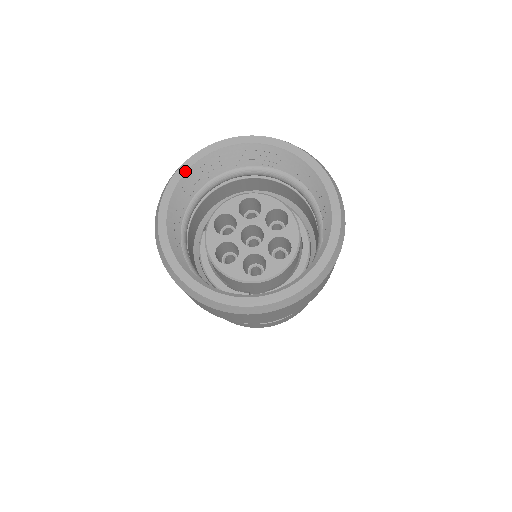
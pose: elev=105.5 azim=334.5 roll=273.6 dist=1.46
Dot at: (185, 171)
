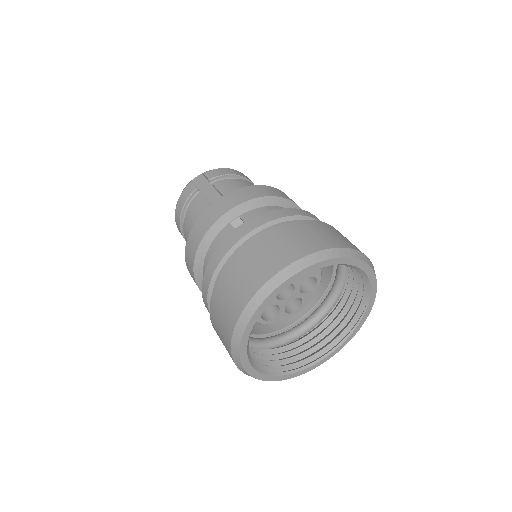
Dot at: (305, 274)
